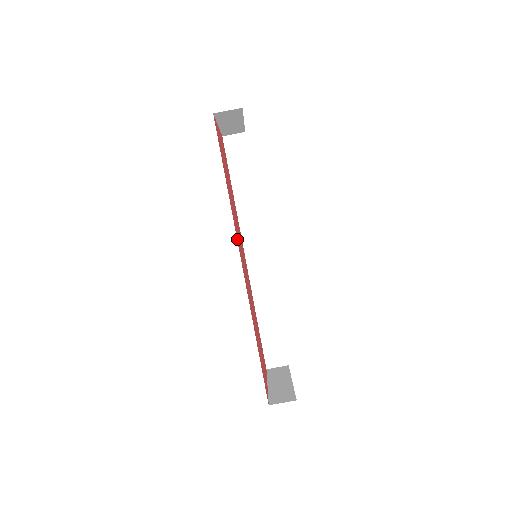
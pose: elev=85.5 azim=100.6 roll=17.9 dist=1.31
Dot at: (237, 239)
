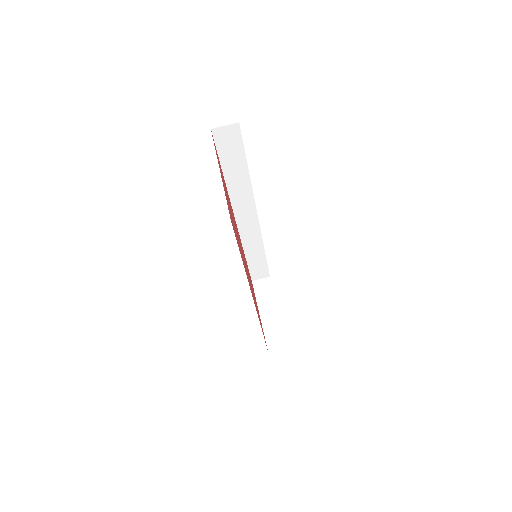
Dot at: occluded
